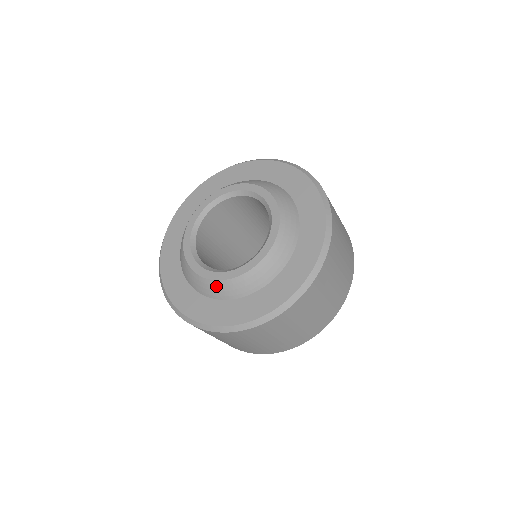
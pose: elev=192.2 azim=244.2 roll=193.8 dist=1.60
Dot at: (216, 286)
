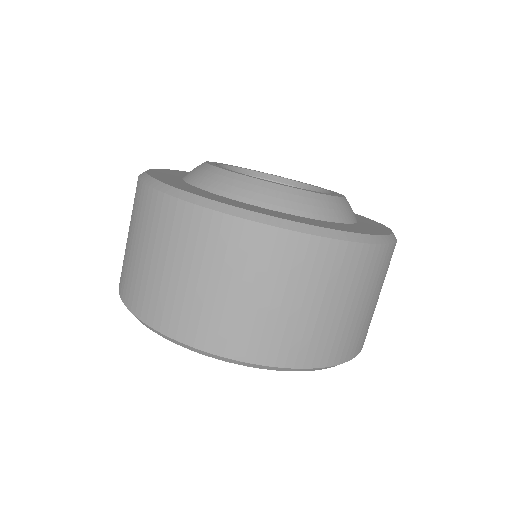
Dot at: (278, 191)
